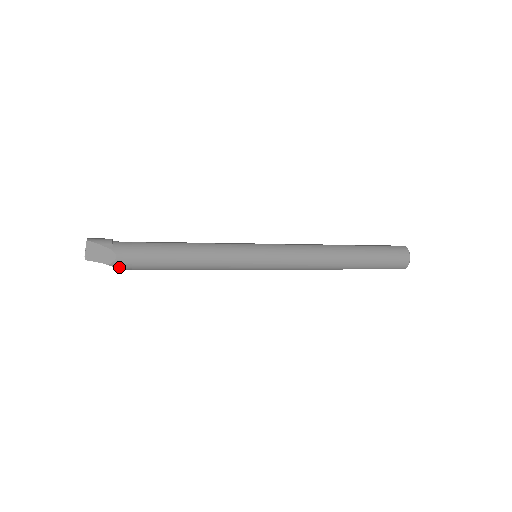
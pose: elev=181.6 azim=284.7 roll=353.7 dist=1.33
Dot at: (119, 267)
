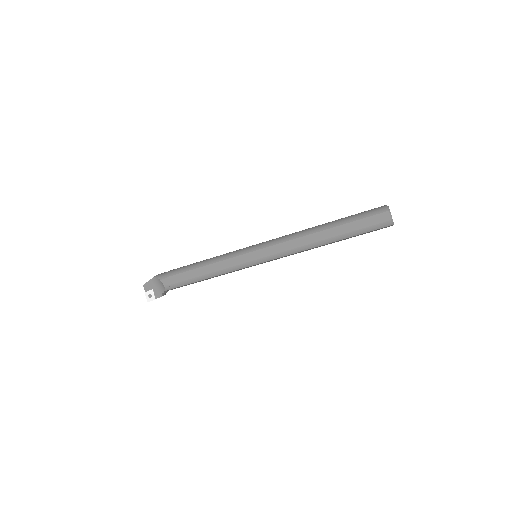
Dot at: (160, 277)
